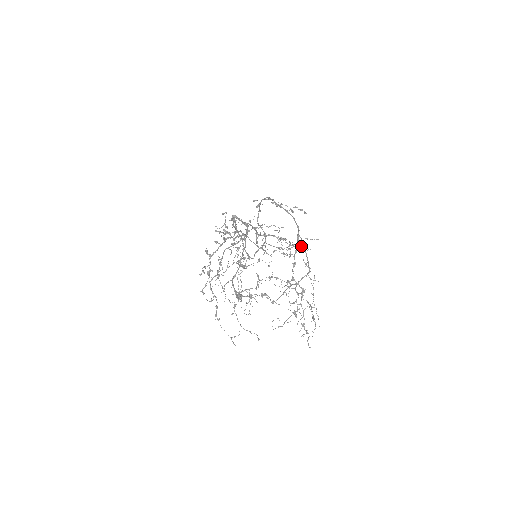
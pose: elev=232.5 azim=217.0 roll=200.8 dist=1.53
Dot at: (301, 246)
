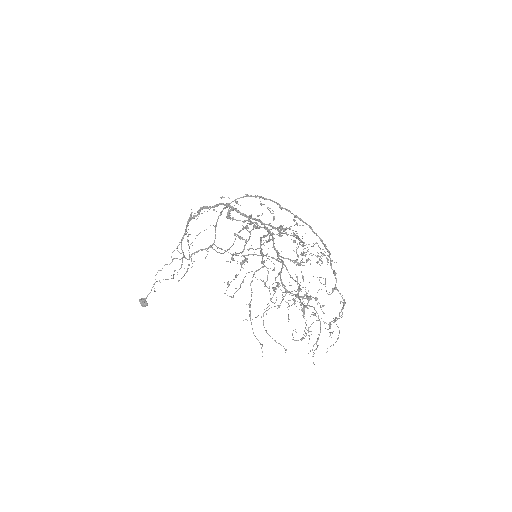
Dot at: (273, 258)
